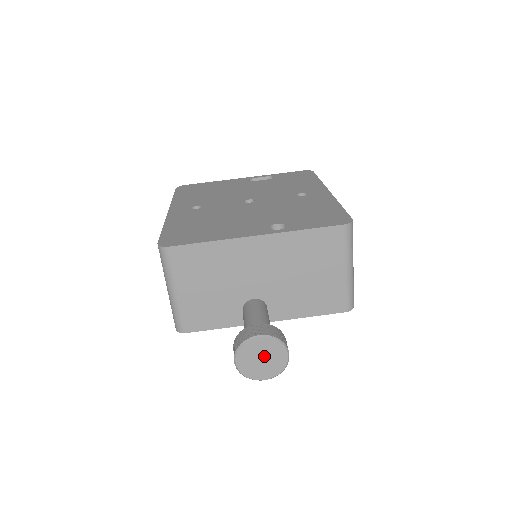
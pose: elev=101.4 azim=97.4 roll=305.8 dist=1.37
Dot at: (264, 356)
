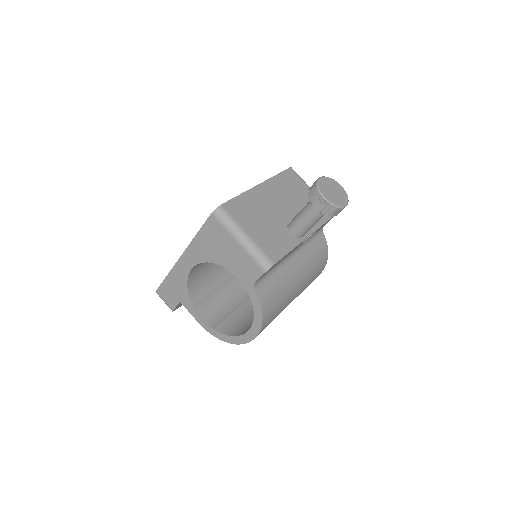
Dot at: (332, 189)
